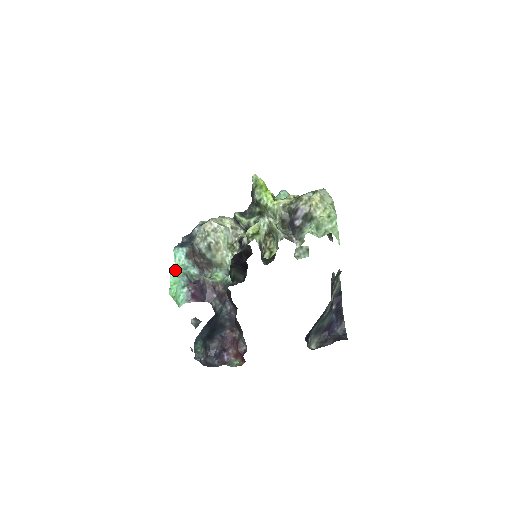
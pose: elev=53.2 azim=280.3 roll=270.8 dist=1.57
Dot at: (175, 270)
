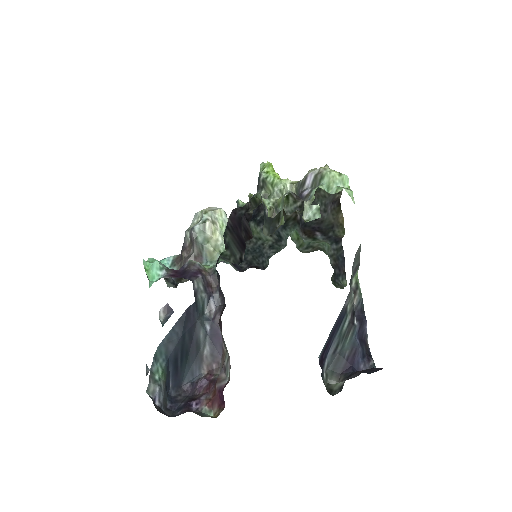
Dot at: occluded
